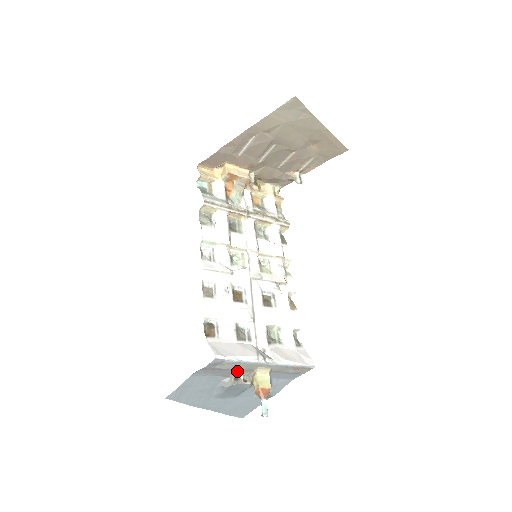
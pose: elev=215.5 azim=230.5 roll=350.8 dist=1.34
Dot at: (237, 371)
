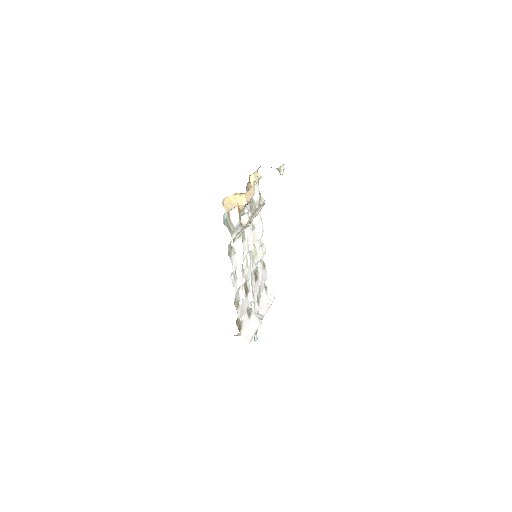
Dot at: occluded
